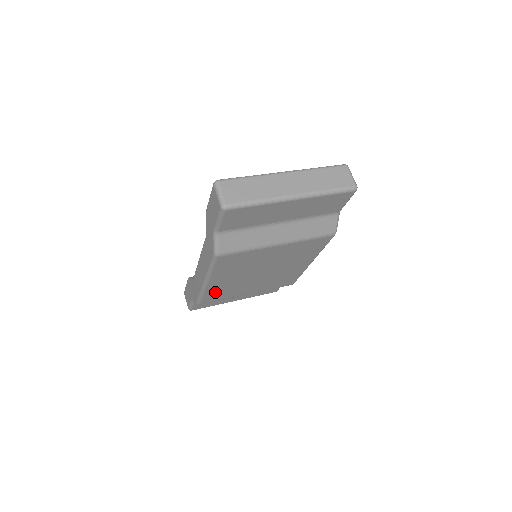
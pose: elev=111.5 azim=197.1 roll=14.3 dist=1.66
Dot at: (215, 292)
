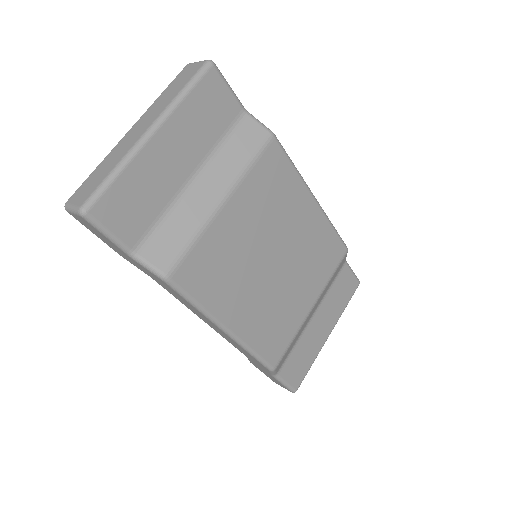
Dot at: (262, 335)
